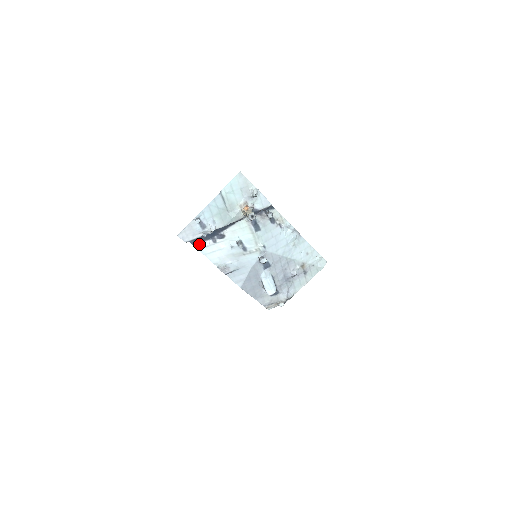
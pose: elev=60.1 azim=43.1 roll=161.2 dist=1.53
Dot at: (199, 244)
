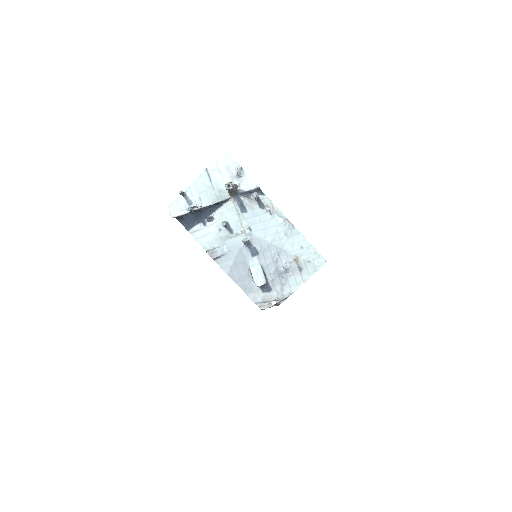
Dot at: (191, 228)
